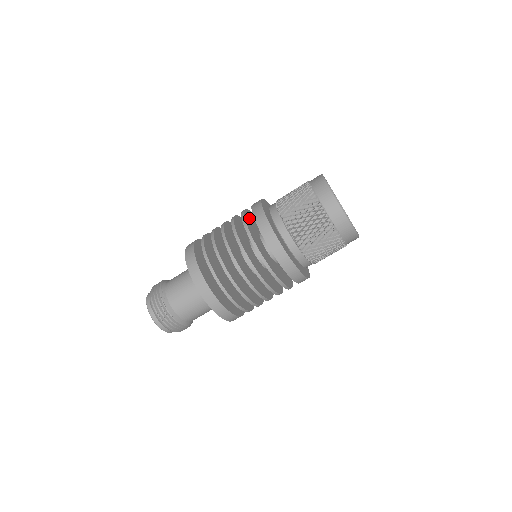
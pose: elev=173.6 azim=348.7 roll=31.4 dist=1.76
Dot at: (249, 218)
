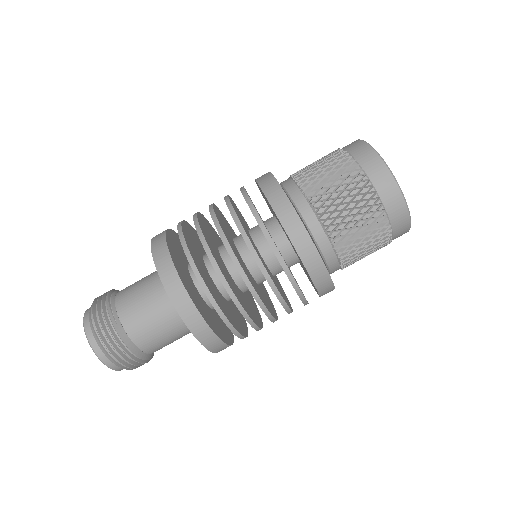
Dot at: occluded
